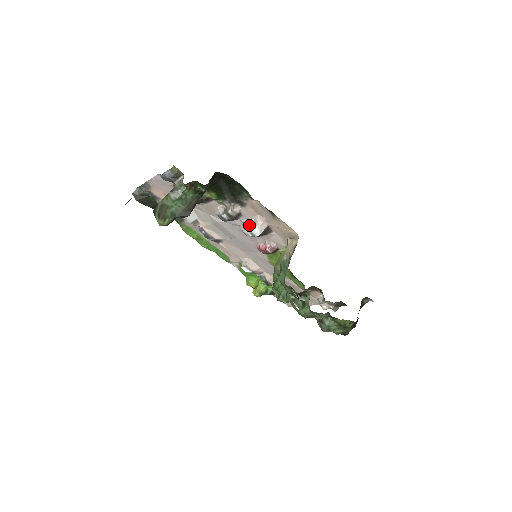
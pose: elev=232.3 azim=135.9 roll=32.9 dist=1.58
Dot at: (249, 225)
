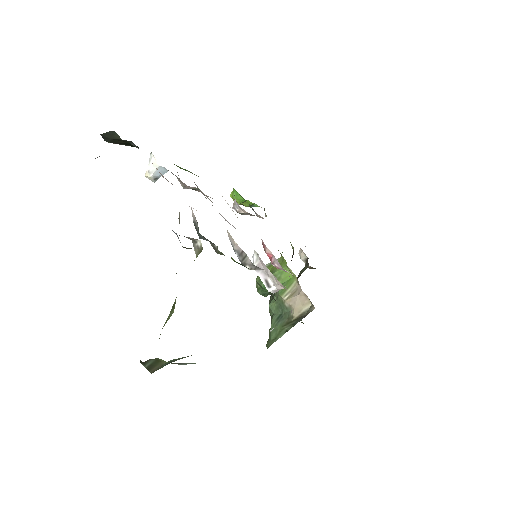
Dot at: (265, 273)
